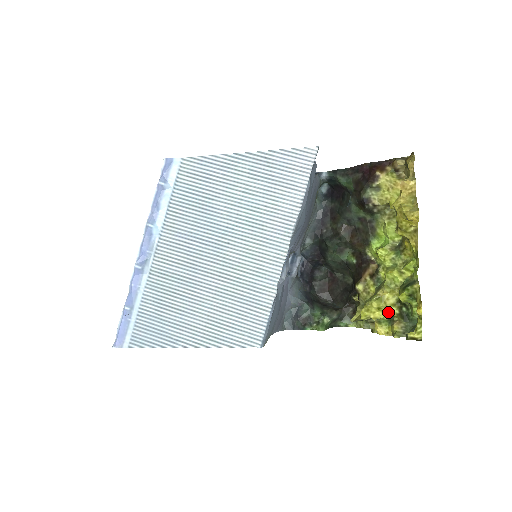
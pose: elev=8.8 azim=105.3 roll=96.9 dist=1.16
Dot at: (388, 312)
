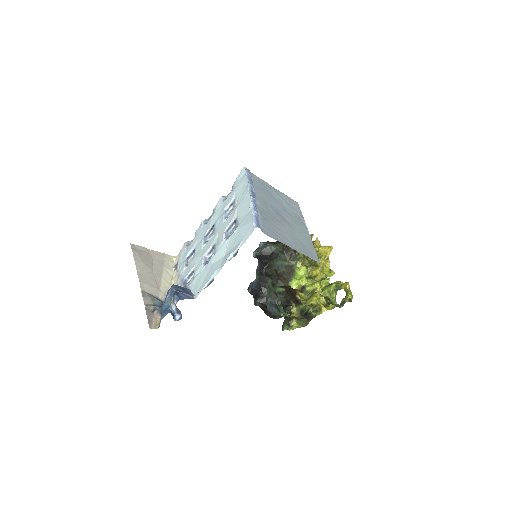
Dot at: (322, 303)
